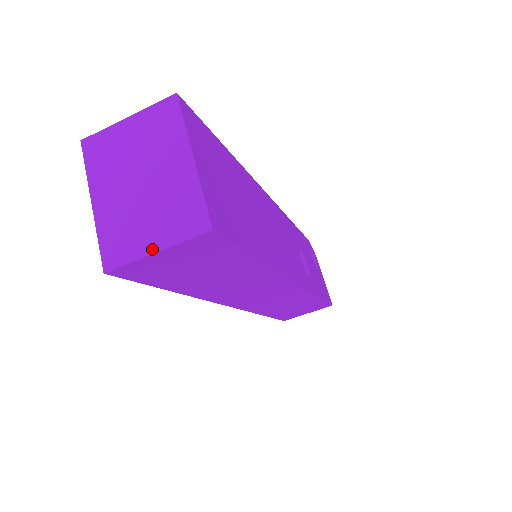
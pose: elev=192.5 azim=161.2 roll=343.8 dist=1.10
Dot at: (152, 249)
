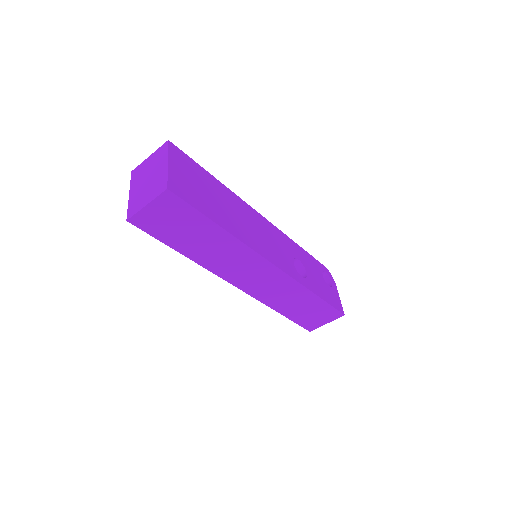
Dot at: (145, 204)
